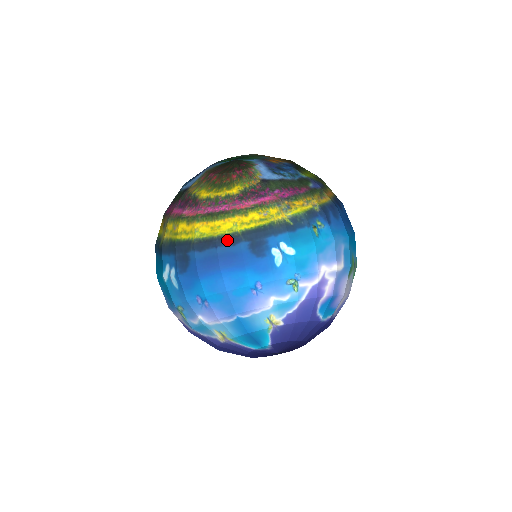
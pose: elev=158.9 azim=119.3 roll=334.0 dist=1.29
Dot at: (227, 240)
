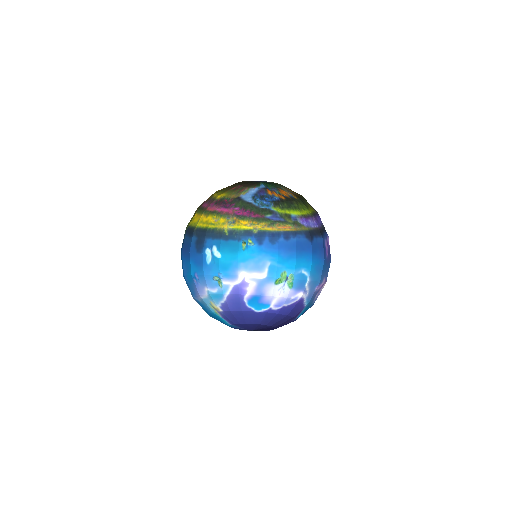
Dot at: (190, 231)
